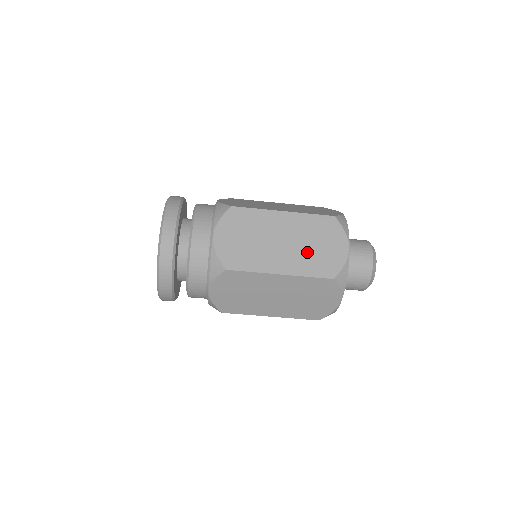
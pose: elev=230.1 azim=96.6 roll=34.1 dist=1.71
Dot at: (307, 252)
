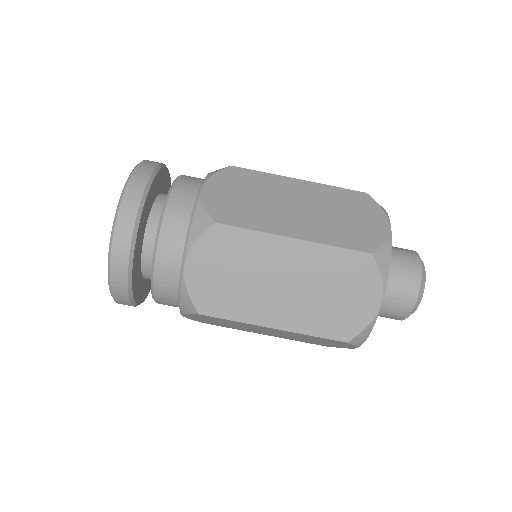
Dot at: occluded
